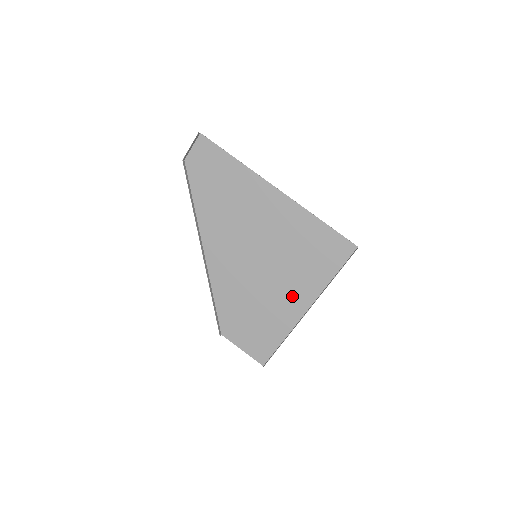
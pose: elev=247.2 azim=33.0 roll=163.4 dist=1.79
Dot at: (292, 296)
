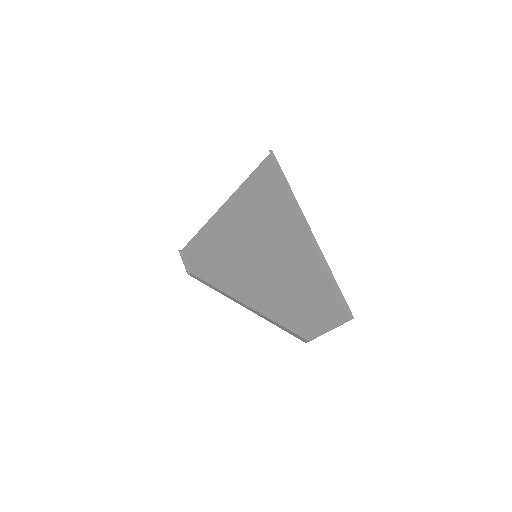
Dot at: (294, 240)
